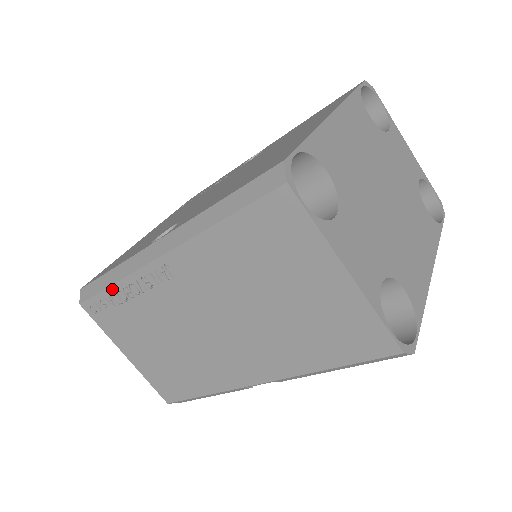
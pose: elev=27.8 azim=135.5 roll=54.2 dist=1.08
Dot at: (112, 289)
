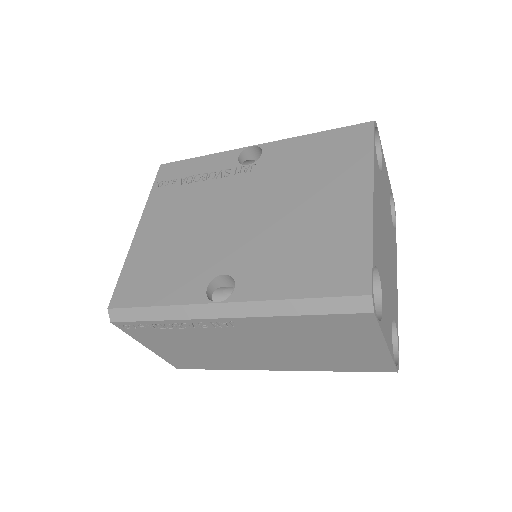
Dot at: (159, 322)
